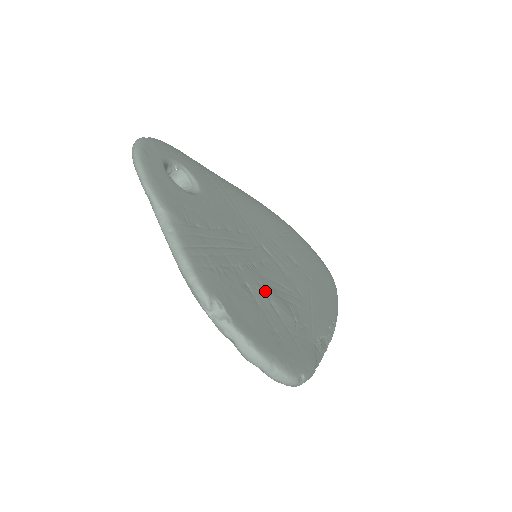
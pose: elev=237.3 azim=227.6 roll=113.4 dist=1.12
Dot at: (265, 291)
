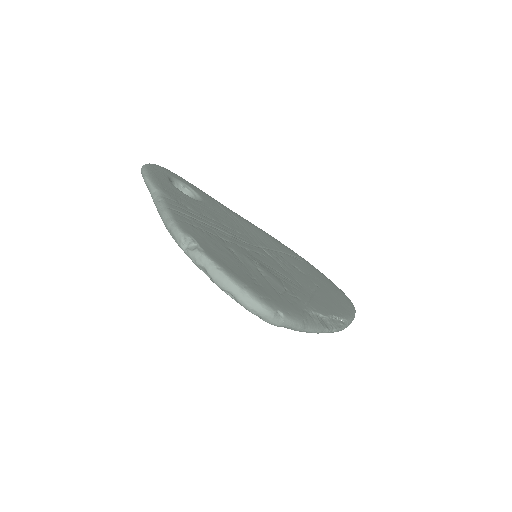
Dot at: (253, 261)
